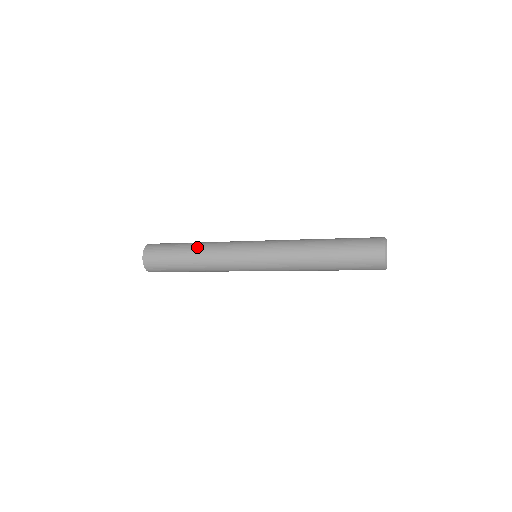
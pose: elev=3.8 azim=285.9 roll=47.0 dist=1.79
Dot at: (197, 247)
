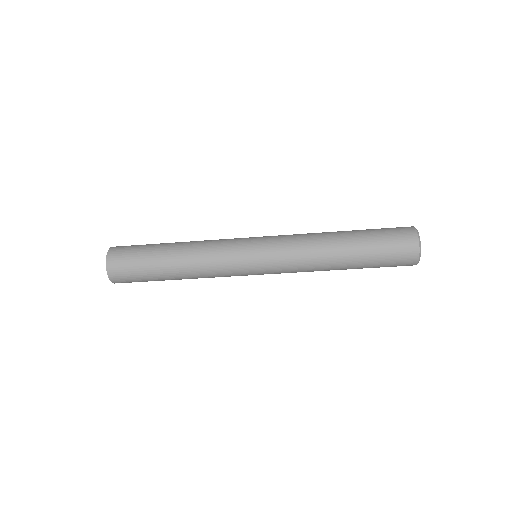
Dot at: (183, 242)
